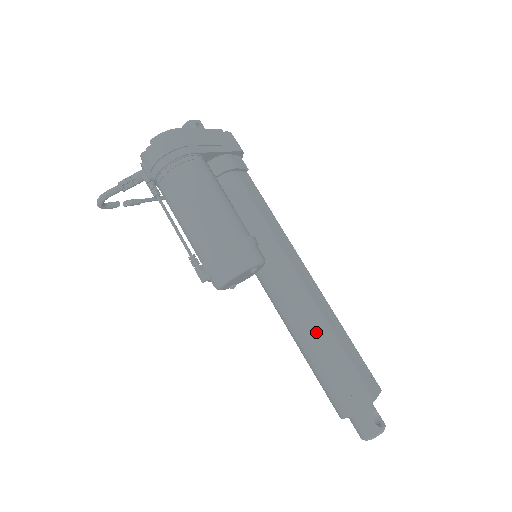
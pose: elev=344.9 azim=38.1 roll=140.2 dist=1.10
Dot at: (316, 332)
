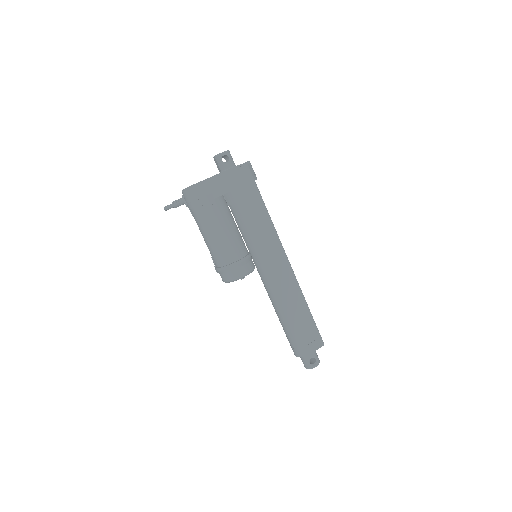
Dot at: (282, 312)
